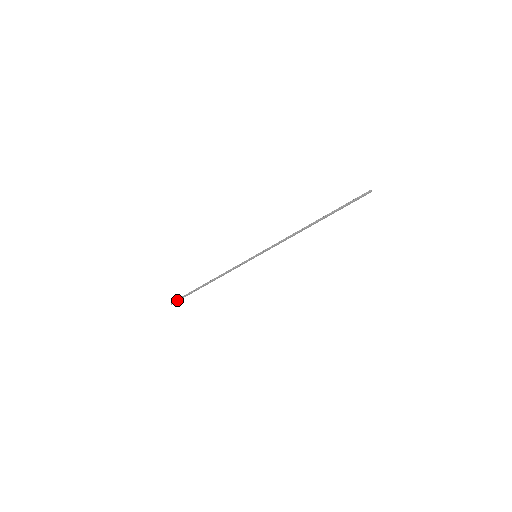
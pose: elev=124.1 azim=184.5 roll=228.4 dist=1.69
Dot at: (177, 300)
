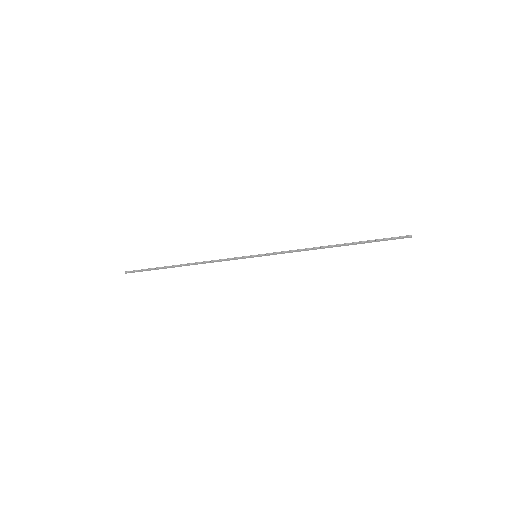
Dot at: (136, 271)
